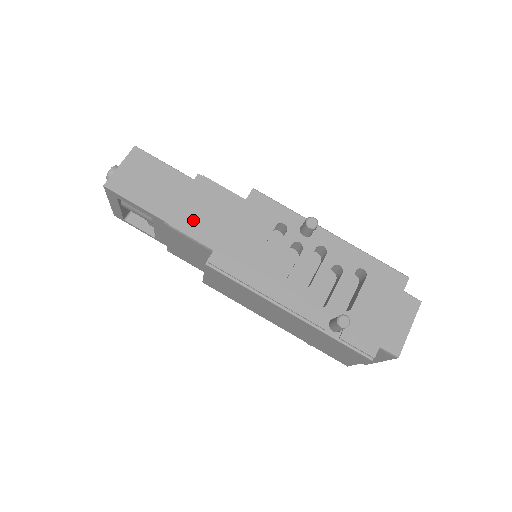
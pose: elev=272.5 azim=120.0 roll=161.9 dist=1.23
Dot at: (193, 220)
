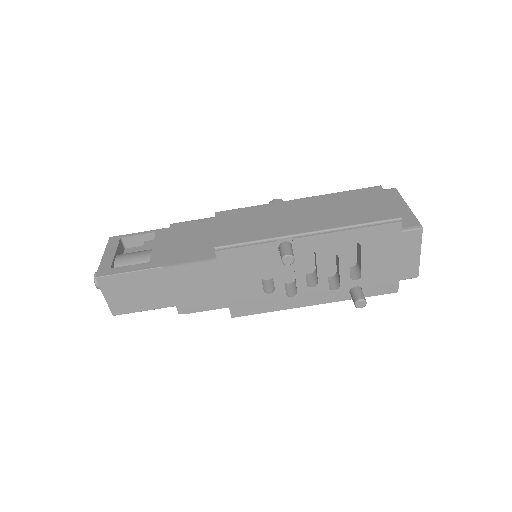
Dot at: (195, 301)
